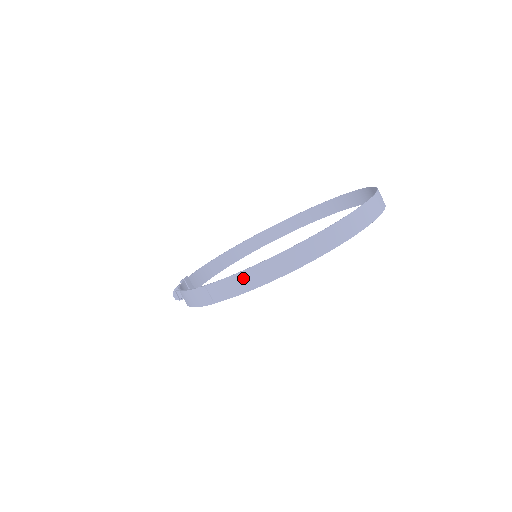
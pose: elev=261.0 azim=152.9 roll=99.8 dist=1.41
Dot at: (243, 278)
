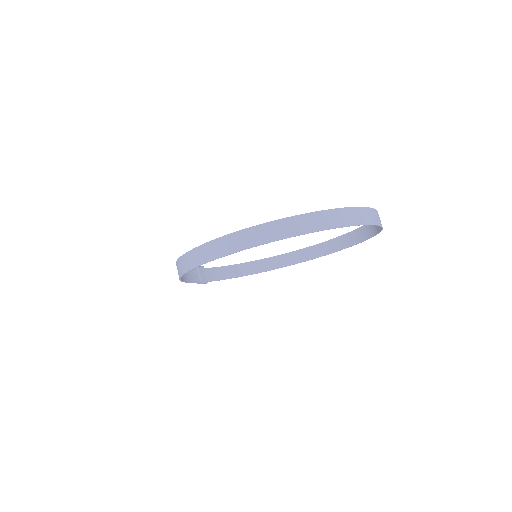
Dot at: (204, 250)
